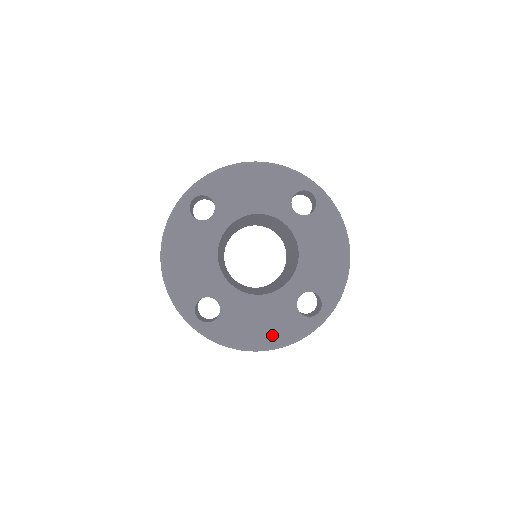
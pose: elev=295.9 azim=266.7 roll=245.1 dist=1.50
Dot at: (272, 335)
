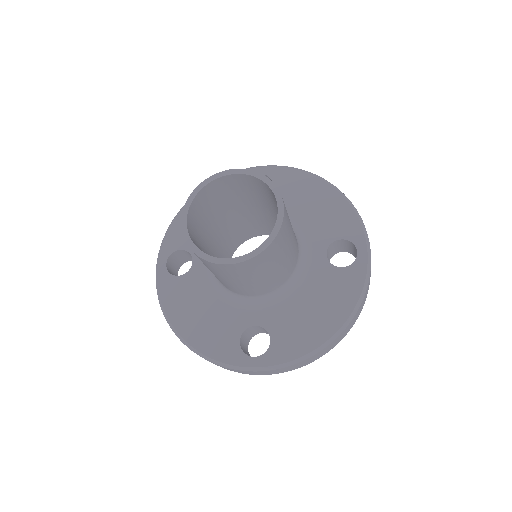
Dot at: (200, 333)
